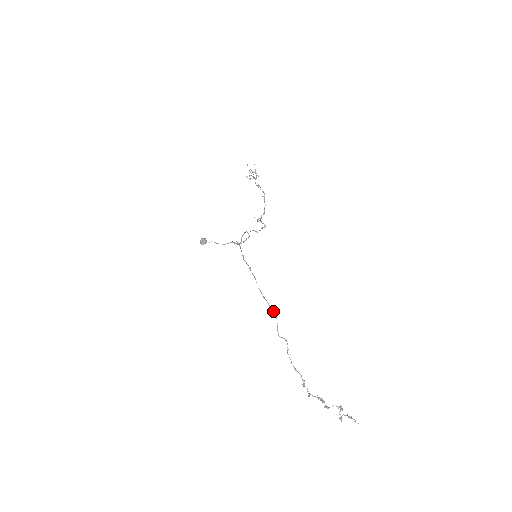
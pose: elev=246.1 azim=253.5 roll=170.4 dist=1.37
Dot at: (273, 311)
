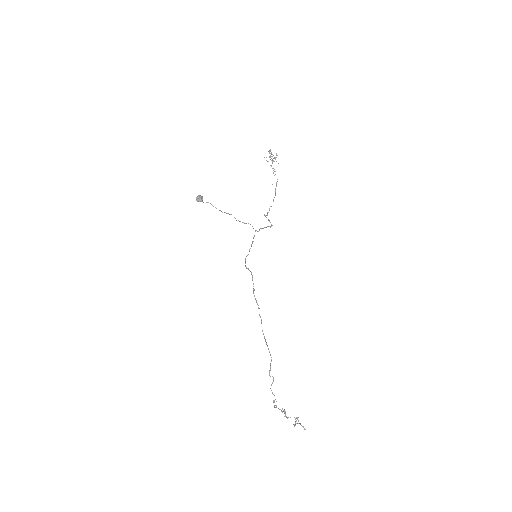
Dot at: (270, 354)
